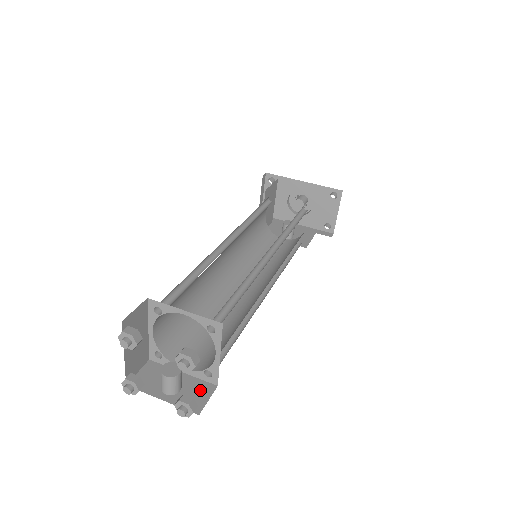
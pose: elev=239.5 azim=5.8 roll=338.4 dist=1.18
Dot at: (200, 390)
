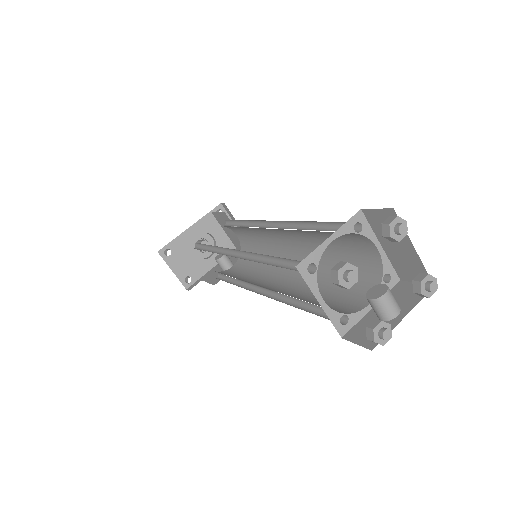
Dot at: (401, 291)
